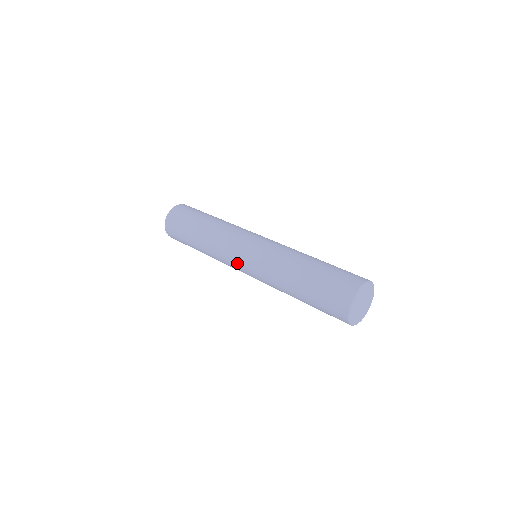
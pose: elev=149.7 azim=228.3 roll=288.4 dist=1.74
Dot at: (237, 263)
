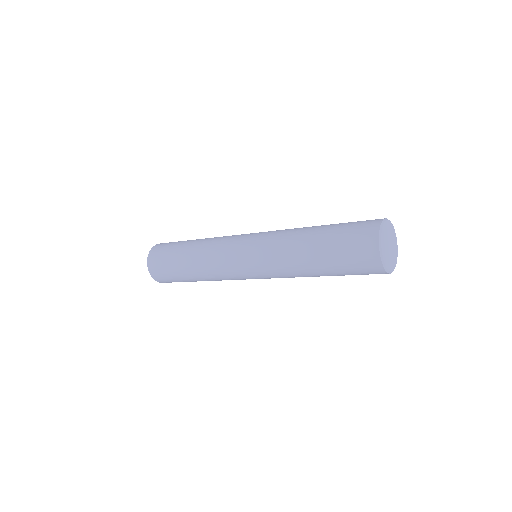
Dot at: (237, 247)
